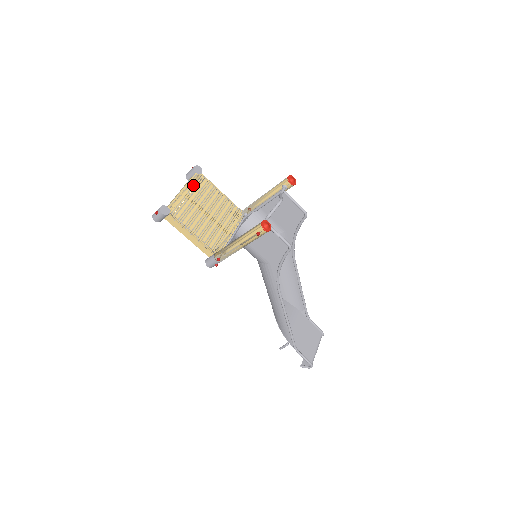
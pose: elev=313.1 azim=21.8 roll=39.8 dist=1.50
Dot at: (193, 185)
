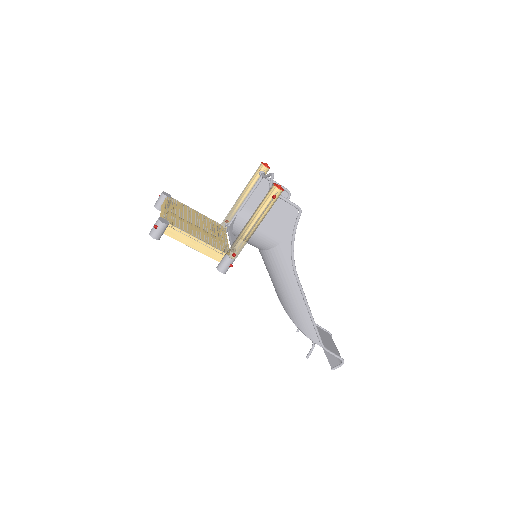
Dot at: (171, 205)
